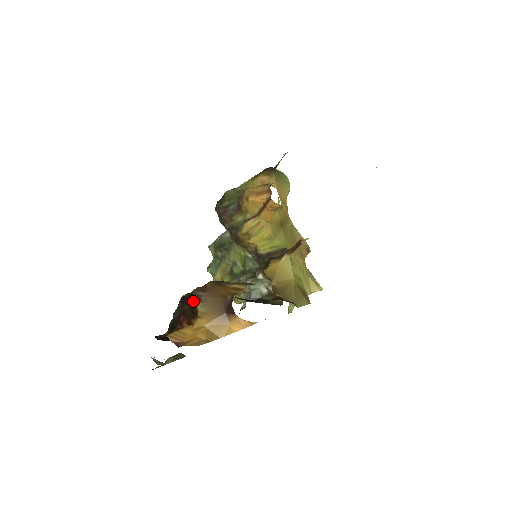
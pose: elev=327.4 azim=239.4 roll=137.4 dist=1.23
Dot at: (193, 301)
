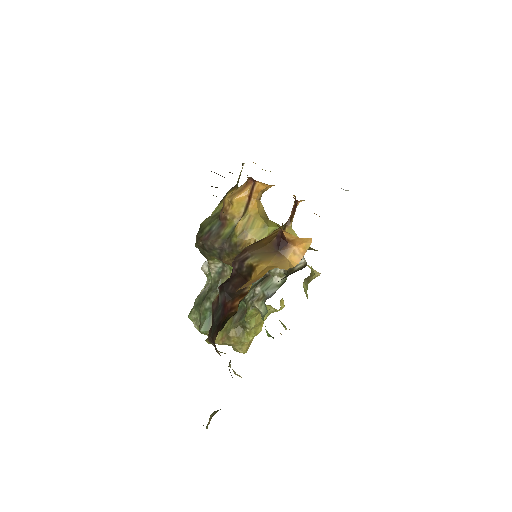
Dot at: (239, 267)
